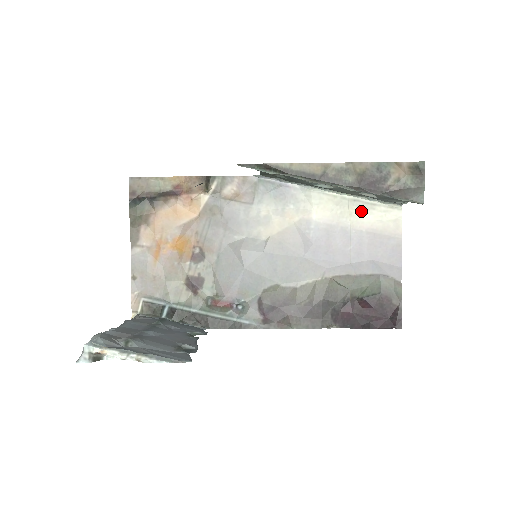
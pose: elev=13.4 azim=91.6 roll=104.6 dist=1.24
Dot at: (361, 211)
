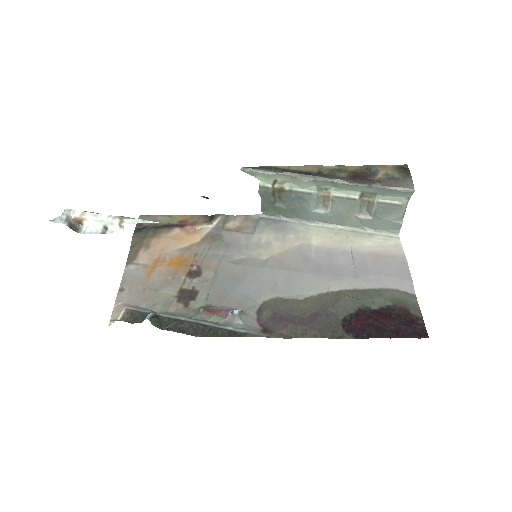
Dot at: (360, 239)
